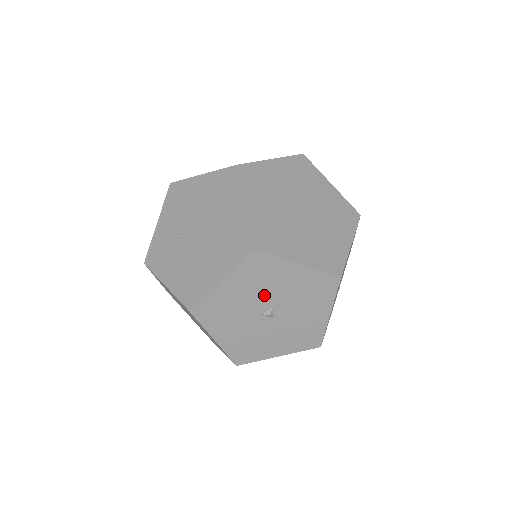
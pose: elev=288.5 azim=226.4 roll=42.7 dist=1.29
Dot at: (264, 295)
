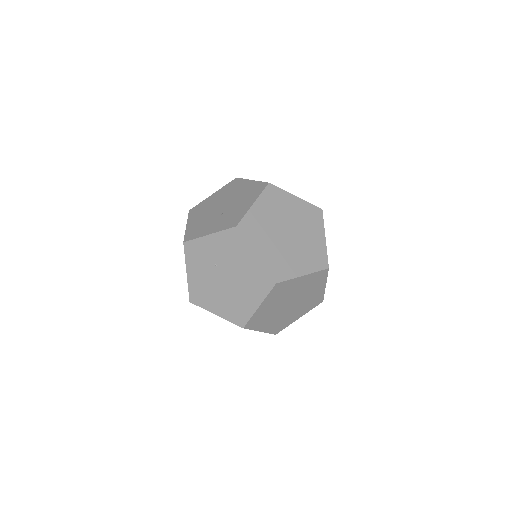
Dot at: occluded
